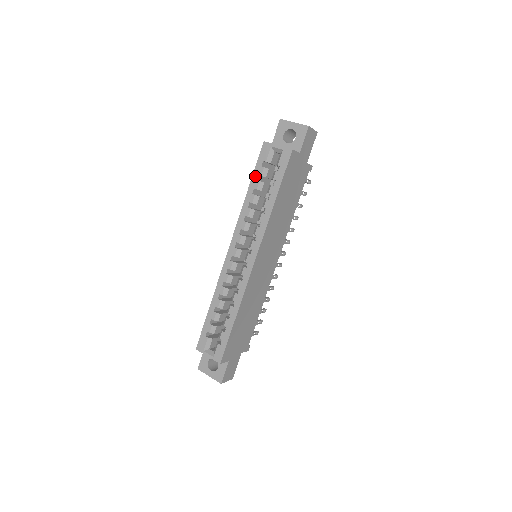
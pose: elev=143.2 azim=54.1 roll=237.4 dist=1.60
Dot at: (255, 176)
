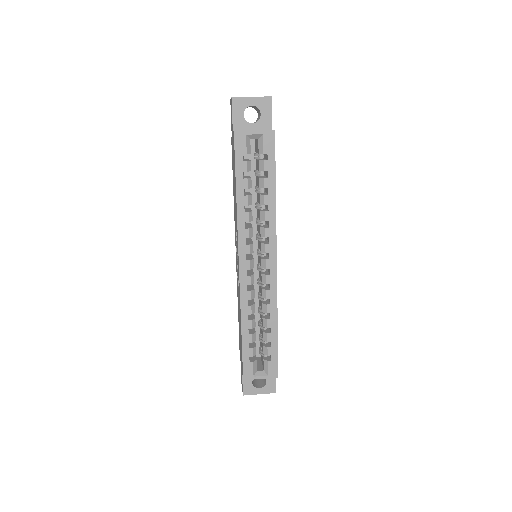
Dot at: (239, 175)
